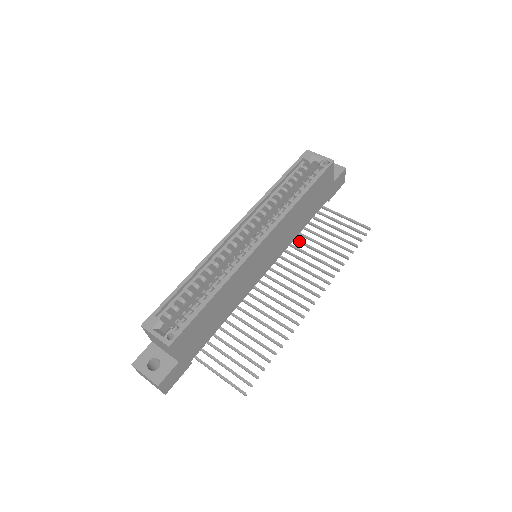
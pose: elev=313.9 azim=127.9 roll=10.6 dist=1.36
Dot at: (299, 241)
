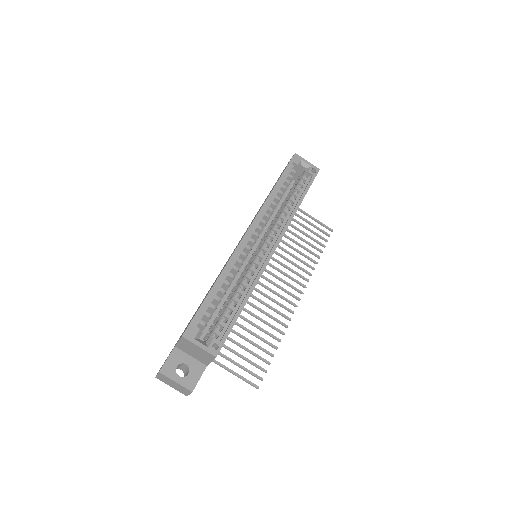
Dot at: occluded
